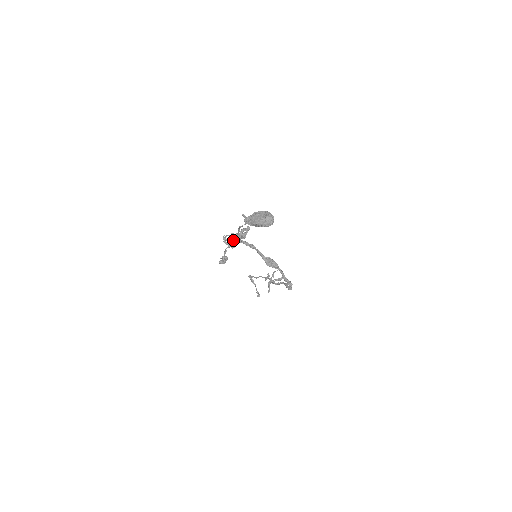
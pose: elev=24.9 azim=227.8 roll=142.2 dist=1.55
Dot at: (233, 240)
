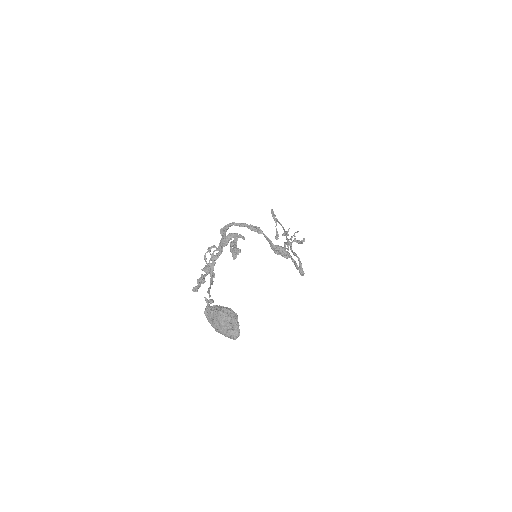
Dot at: (224, 243)
